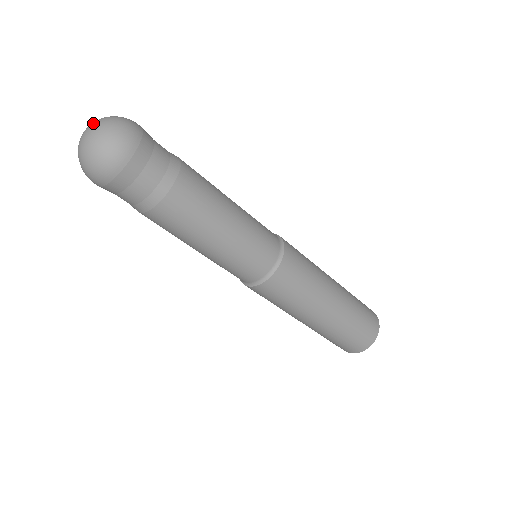
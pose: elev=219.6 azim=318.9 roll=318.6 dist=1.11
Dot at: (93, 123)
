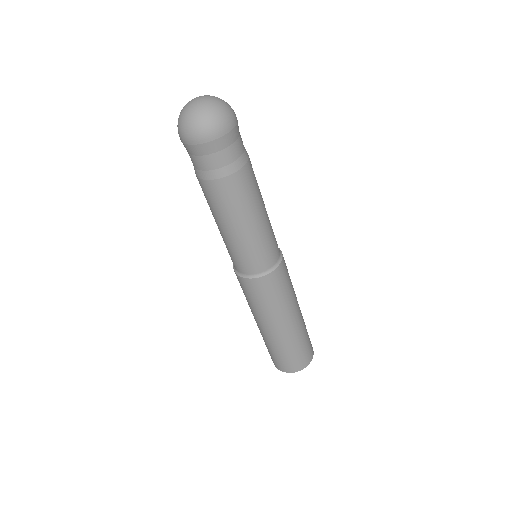
Dot at: (206, 98)
